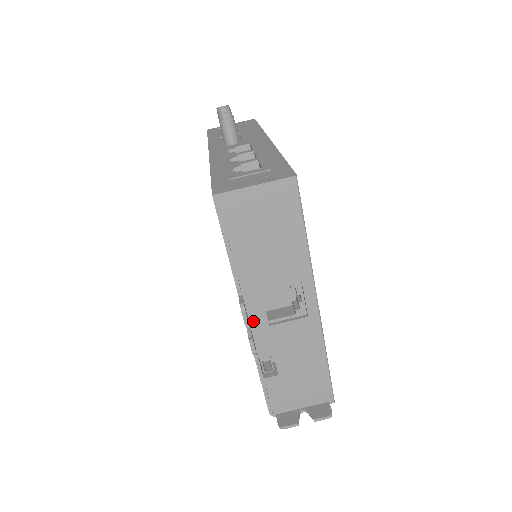
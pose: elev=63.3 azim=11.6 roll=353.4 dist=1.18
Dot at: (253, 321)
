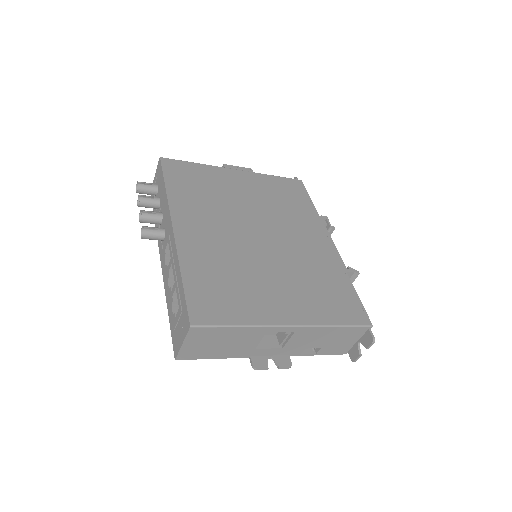
Dot at: (272, 354)
